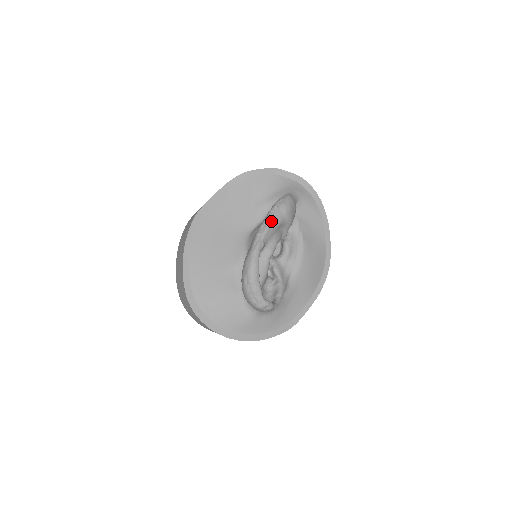
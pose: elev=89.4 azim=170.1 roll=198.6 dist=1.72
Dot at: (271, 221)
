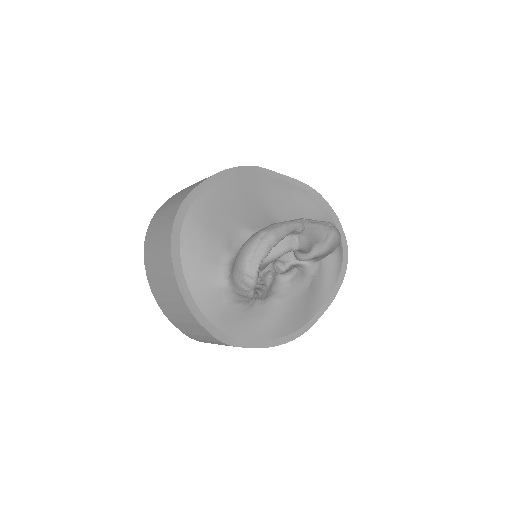
Dot at: (321, 225)
